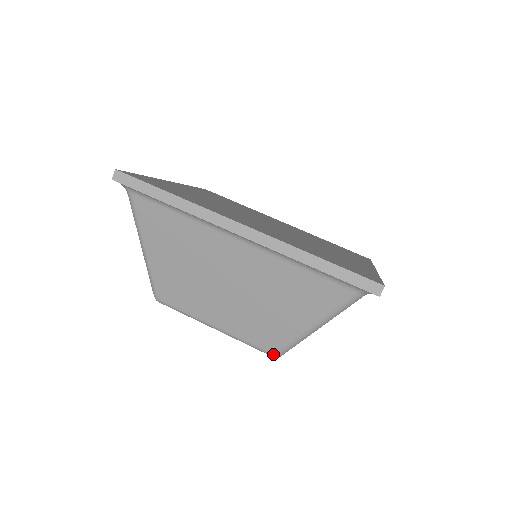
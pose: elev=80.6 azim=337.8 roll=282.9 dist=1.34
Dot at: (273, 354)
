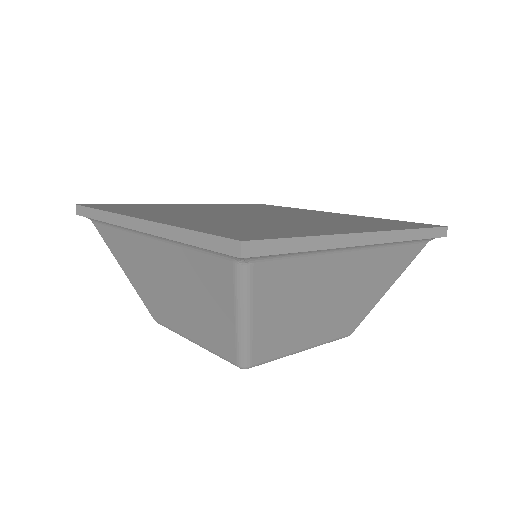
Dot at: (237, 365)
